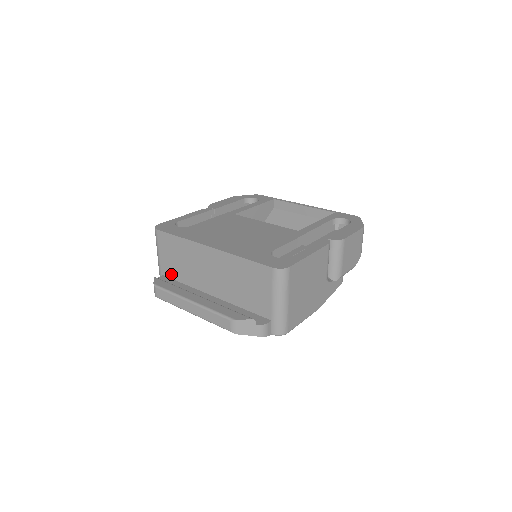
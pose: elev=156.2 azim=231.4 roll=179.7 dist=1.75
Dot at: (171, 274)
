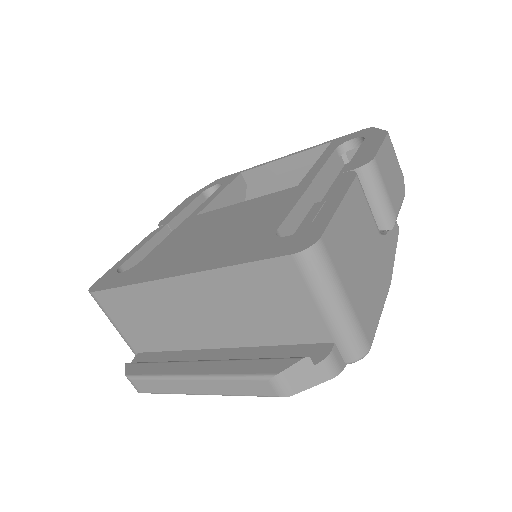
Dot at: (148, 346)
